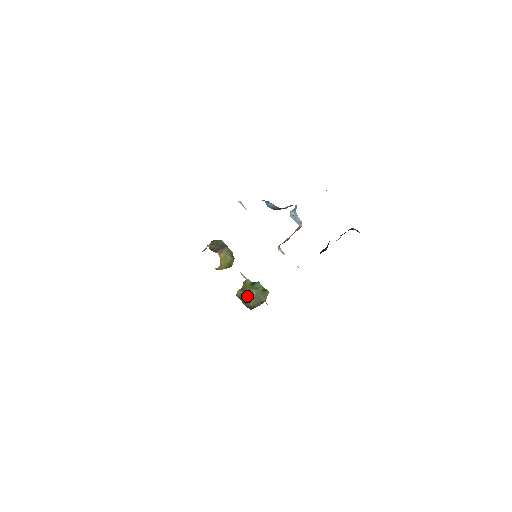
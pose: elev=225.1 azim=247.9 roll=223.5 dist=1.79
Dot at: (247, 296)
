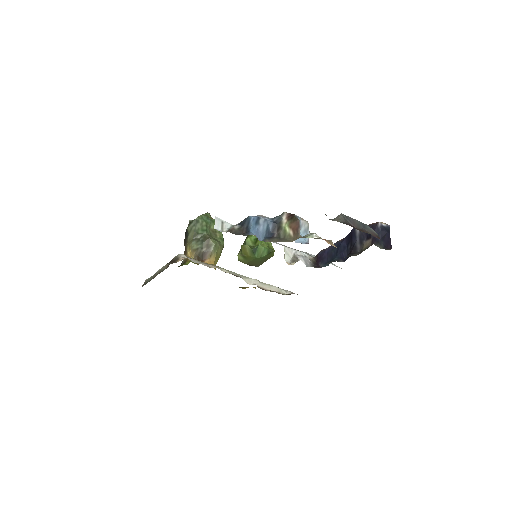
Dot at: (251, 262)
